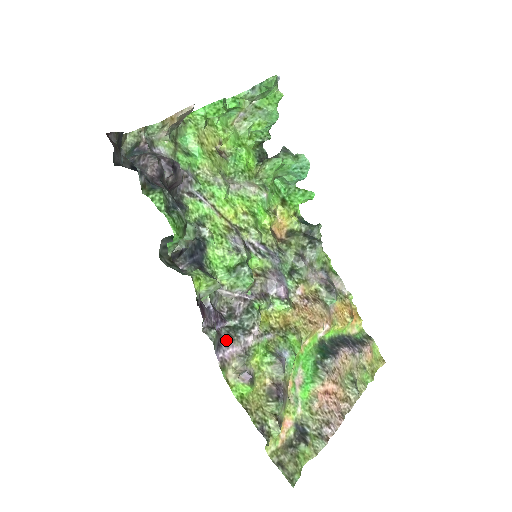
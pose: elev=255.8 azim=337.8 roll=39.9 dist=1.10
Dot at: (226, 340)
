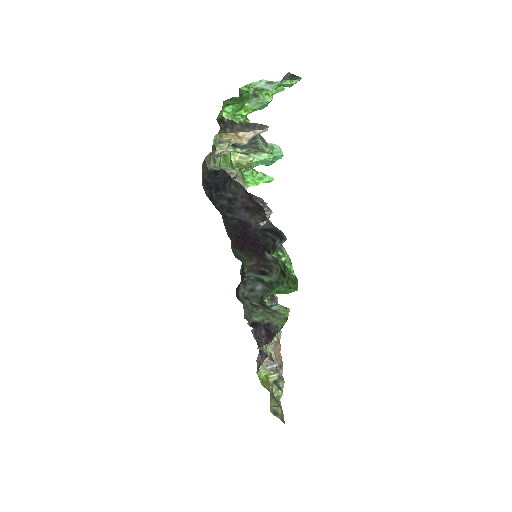
Dot at: occluded
